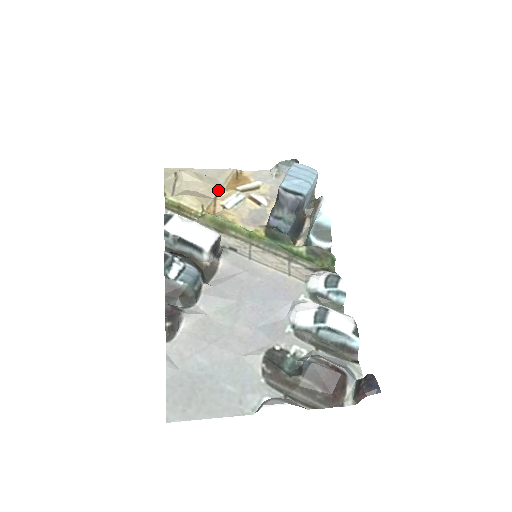
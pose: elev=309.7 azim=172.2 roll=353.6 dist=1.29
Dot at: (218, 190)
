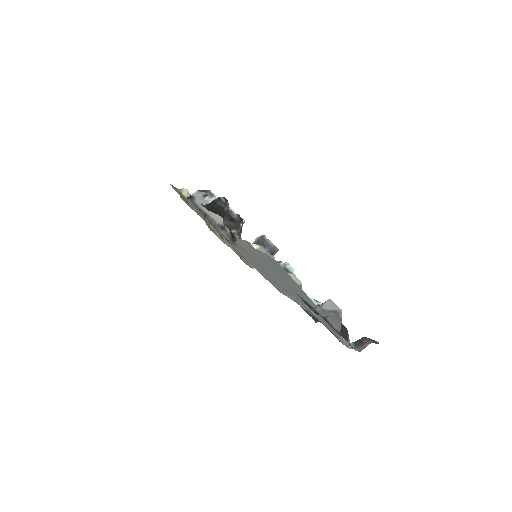
Dot at: occluded
